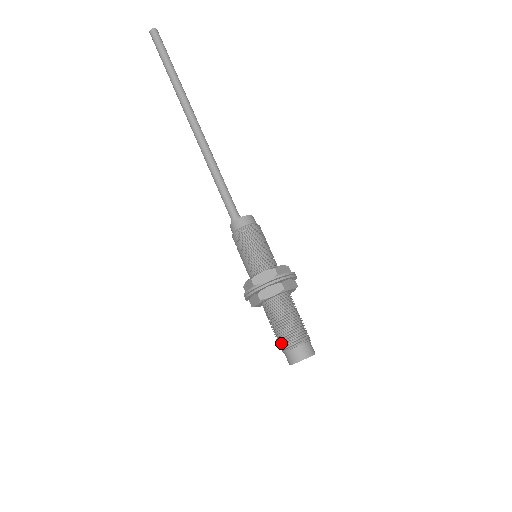
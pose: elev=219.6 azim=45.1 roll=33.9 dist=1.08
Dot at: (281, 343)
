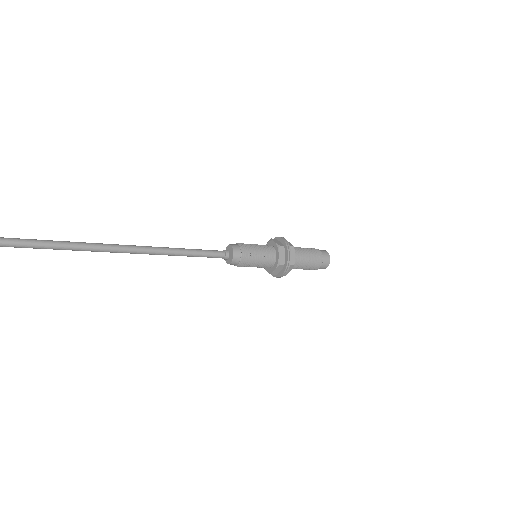
Dot at: (310, 269)
